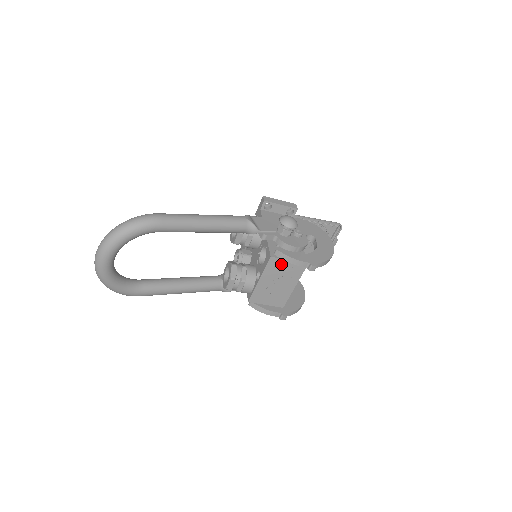
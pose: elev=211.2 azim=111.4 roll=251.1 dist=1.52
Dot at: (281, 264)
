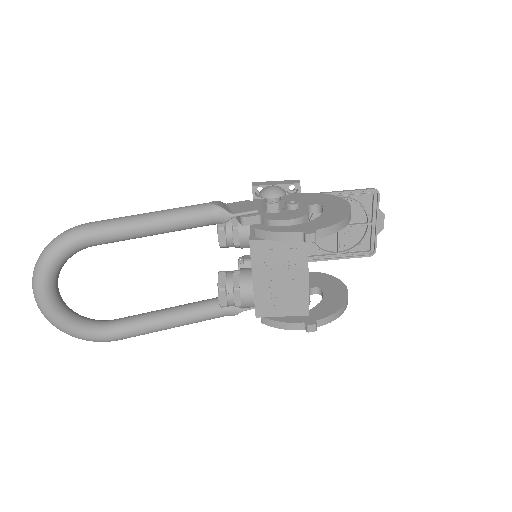
Dot at: (270, 248)
